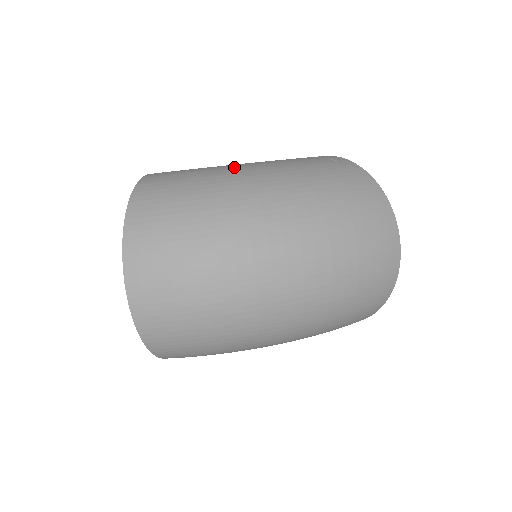
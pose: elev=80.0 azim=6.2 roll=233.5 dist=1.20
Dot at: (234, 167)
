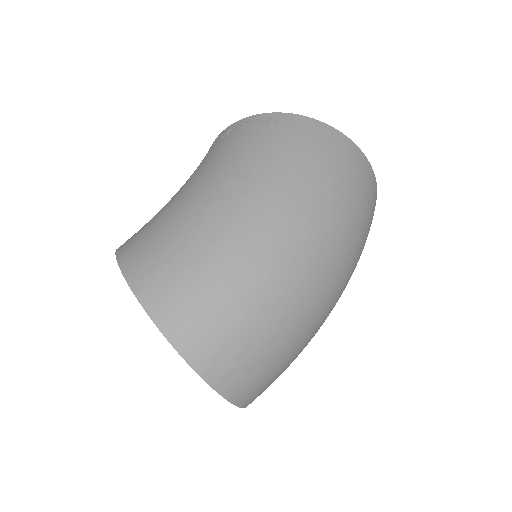
Dot at: (206, 203)
